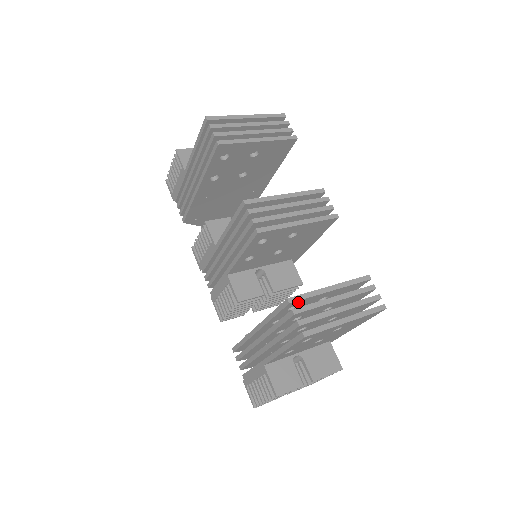
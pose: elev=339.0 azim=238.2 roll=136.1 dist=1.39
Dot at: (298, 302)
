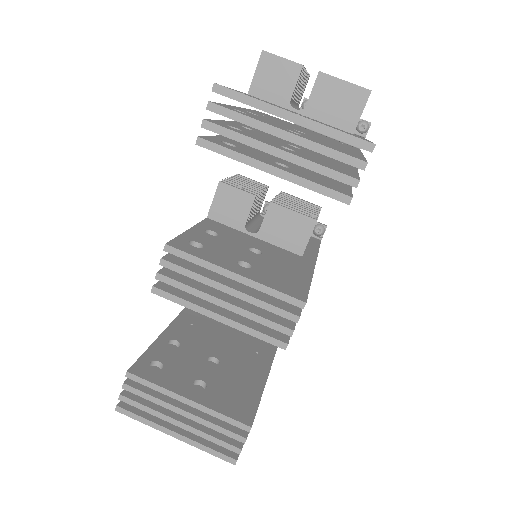
Dot at: (145, 379)
